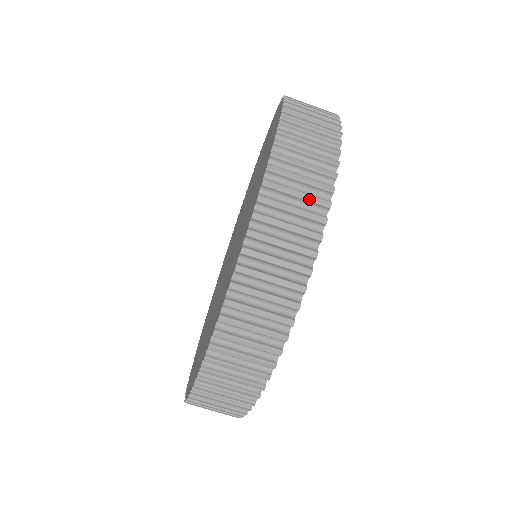
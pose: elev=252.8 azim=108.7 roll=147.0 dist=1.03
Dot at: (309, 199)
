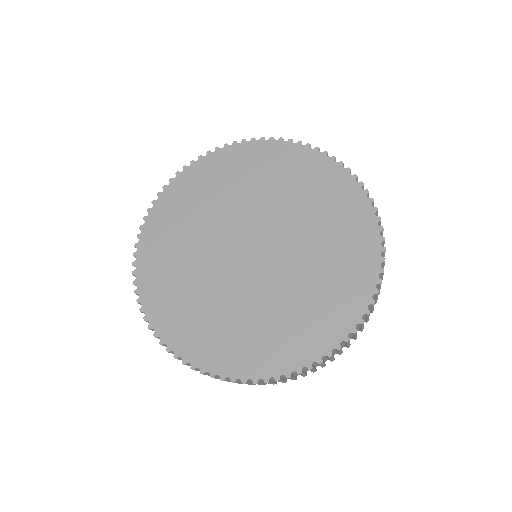
Dot at: occluded
